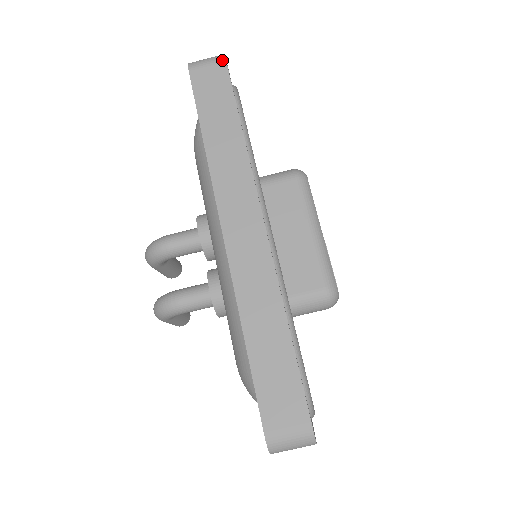
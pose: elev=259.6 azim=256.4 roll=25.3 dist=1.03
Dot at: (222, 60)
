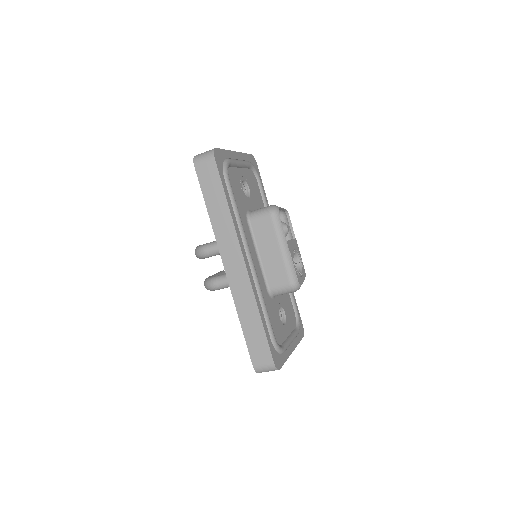
Dot at: (212, 158)
